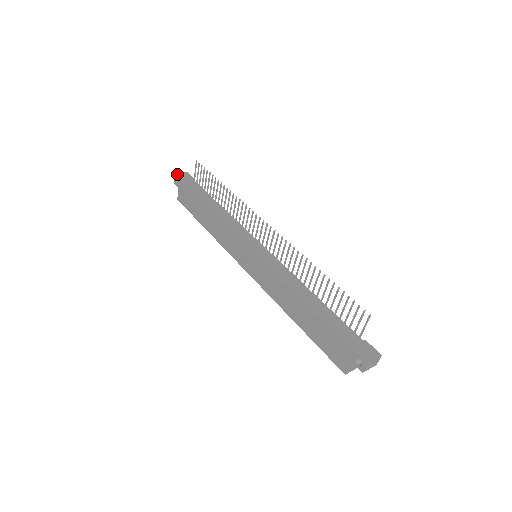
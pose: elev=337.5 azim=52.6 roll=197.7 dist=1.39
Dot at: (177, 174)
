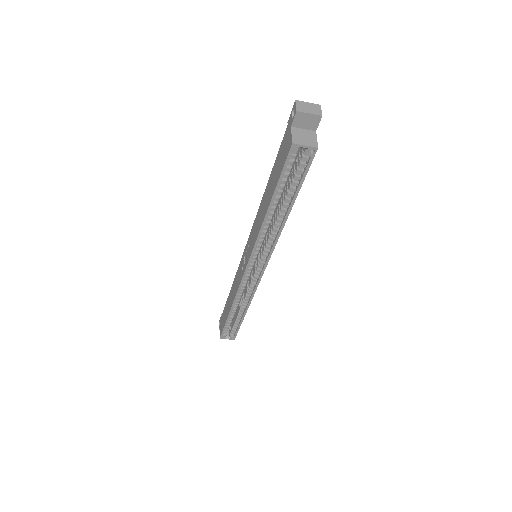
Dot at: occluded
